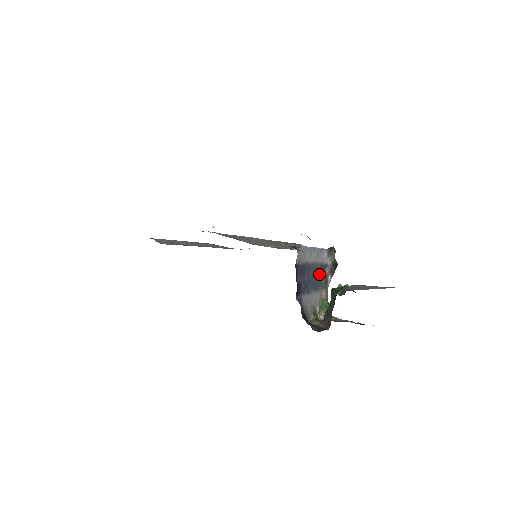
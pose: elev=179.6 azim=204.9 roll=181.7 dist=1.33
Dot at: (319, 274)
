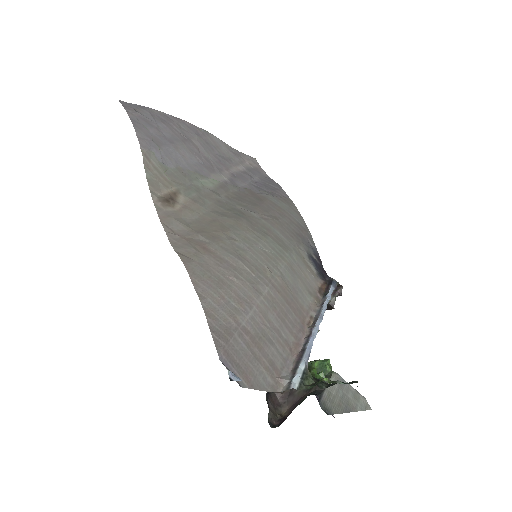
Dot at: occluded
